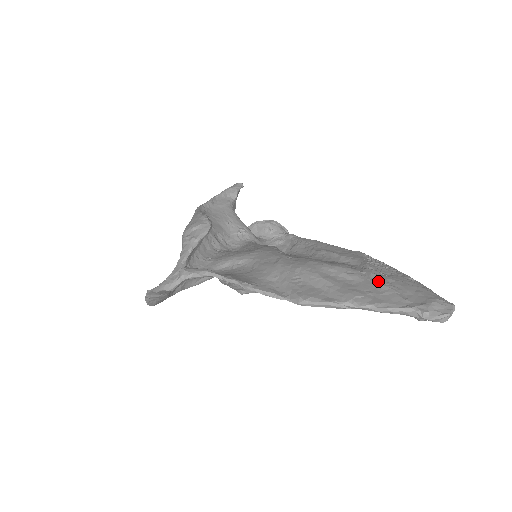
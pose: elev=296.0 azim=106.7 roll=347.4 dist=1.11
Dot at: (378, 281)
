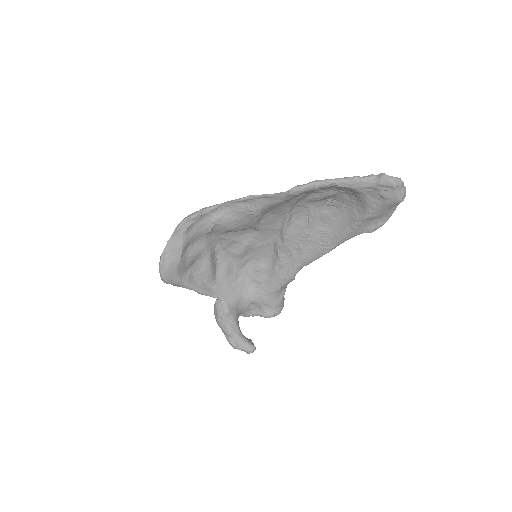
Dot at: occluded
